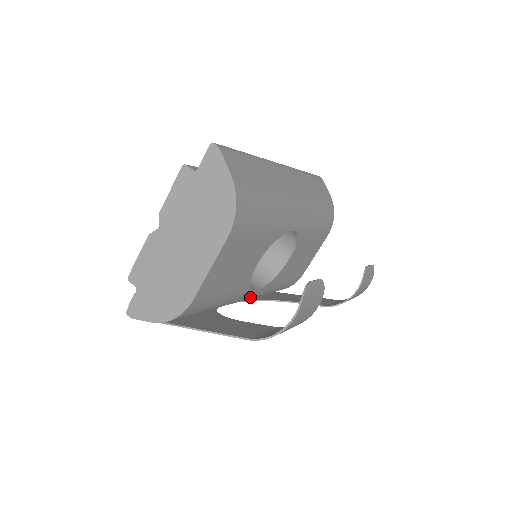
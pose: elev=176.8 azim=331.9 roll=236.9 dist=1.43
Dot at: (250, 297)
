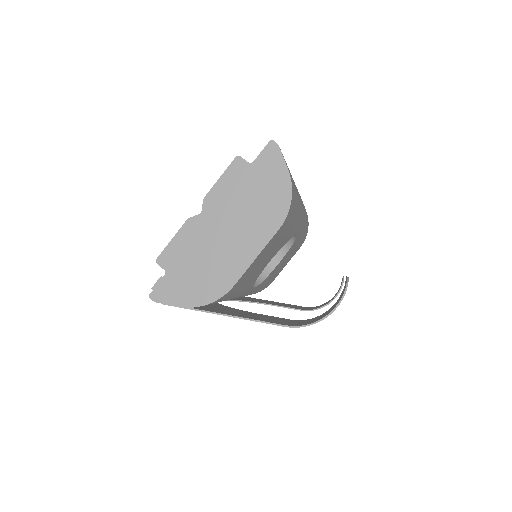
Dot at: occluded
